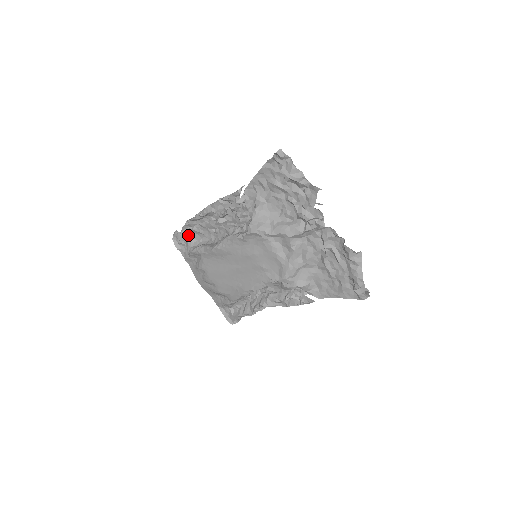
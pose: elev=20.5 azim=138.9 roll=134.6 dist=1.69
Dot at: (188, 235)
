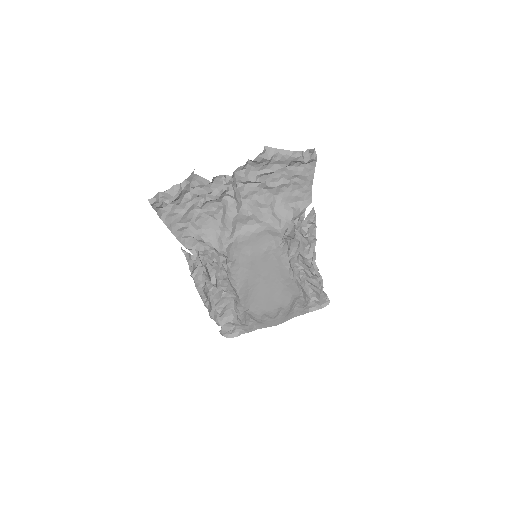
Dot at: (225, 321)
